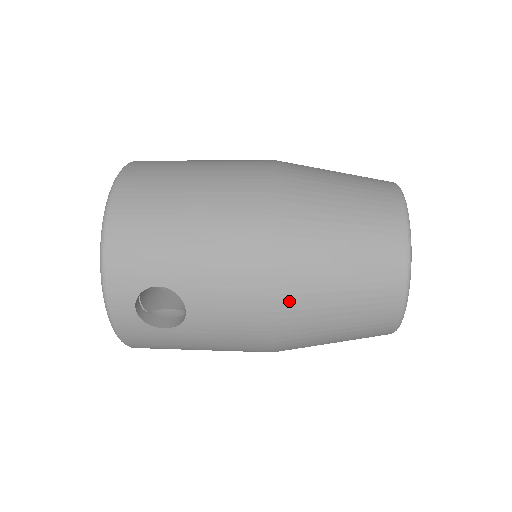
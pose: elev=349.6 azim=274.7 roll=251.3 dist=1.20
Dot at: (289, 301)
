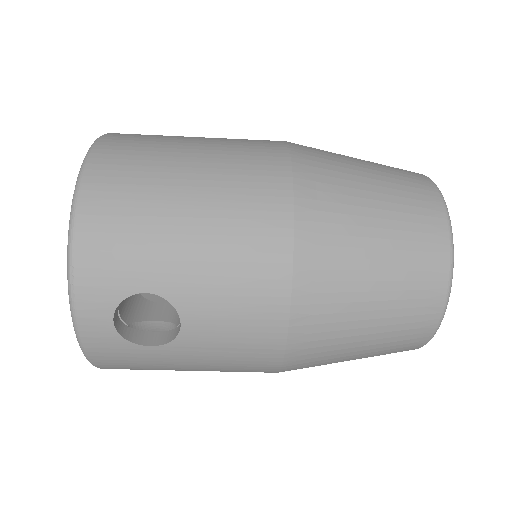
Dot at: (312, 313)
